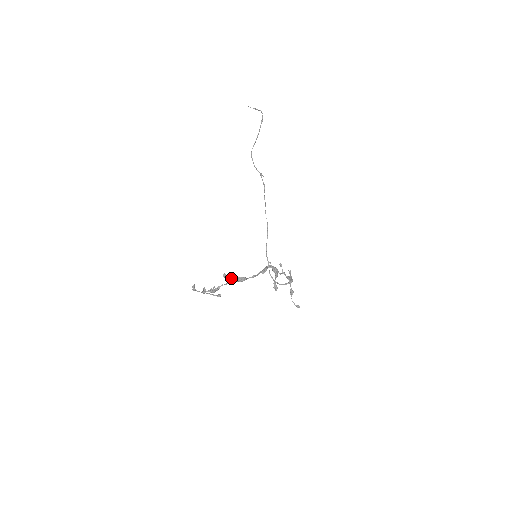
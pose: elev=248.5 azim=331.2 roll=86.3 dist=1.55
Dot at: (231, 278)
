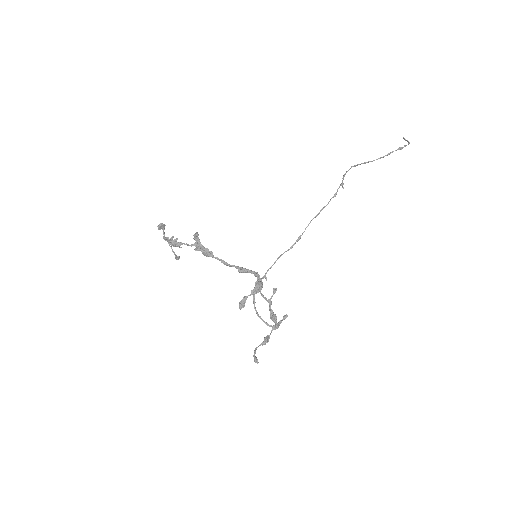
Dot at: (198, 241)
